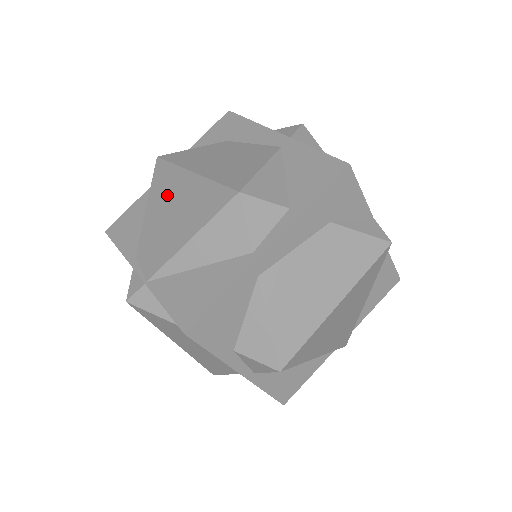
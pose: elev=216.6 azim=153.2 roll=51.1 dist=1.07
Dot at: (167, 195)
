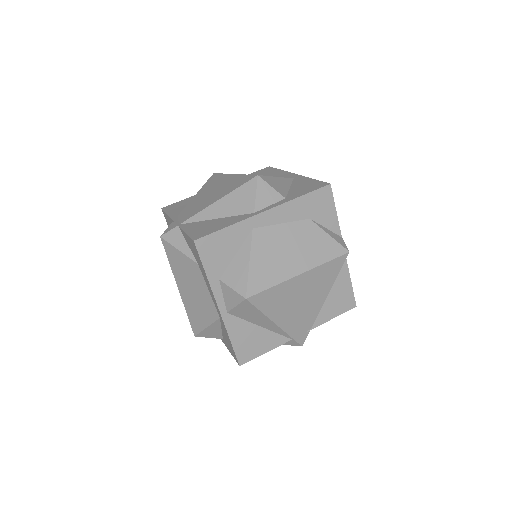
Dot at: (212, 186)
